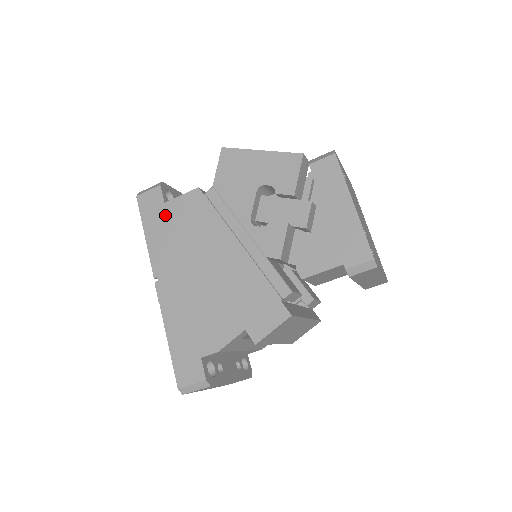
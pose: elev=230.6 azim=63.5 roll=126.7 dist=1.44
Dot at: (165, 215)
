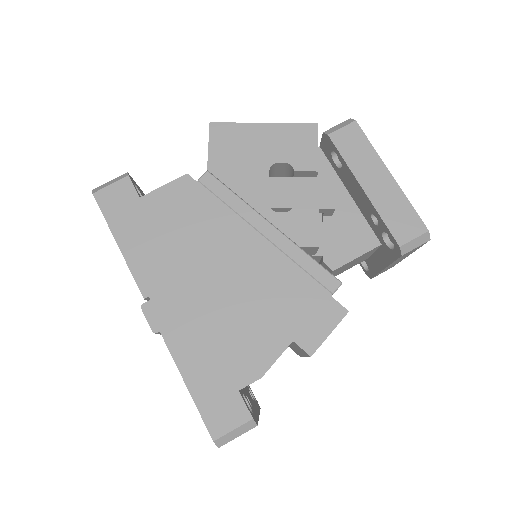
Dot at: (144, 213)
